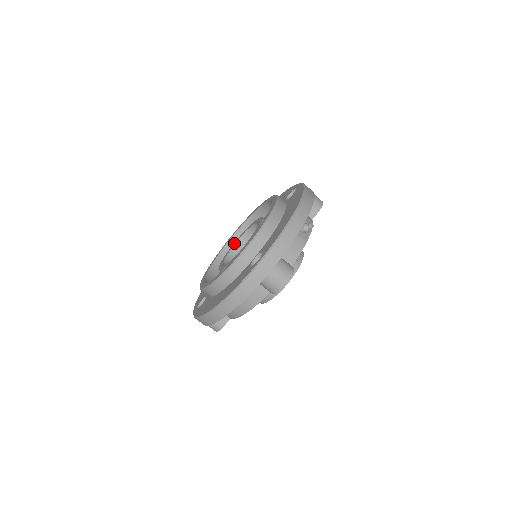
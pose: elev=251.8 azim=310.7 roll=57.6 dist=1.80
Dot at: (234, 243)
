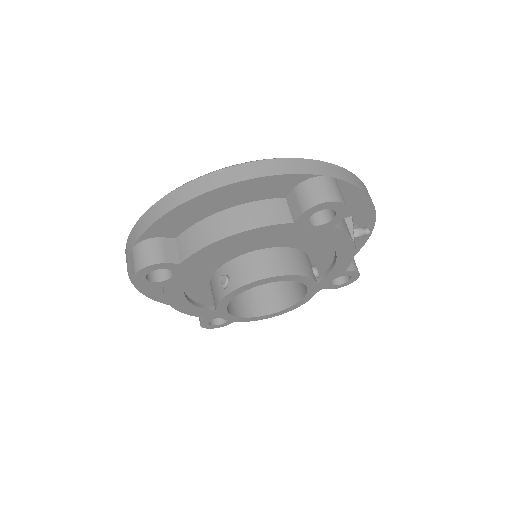
Dot at: occluded
